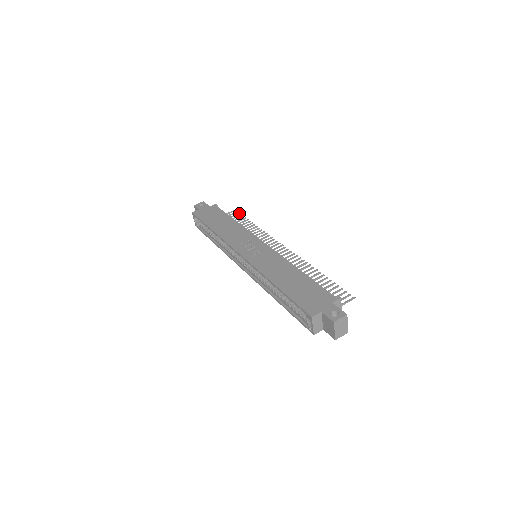
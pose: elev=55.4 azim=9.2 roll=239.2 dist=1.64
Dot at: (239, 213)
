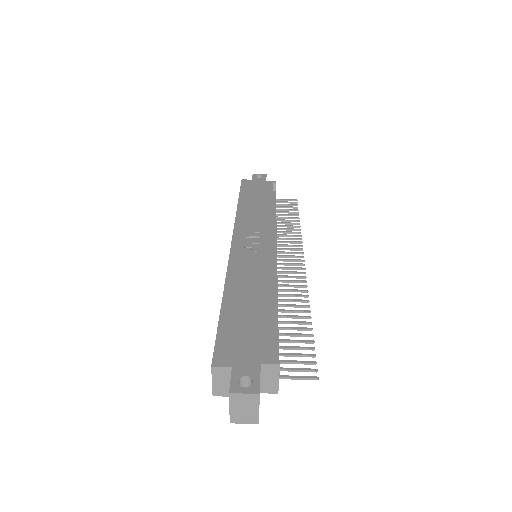
Dot at: (297, 204)
